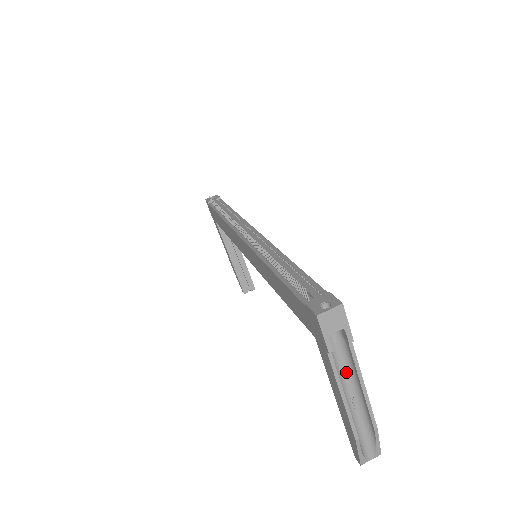
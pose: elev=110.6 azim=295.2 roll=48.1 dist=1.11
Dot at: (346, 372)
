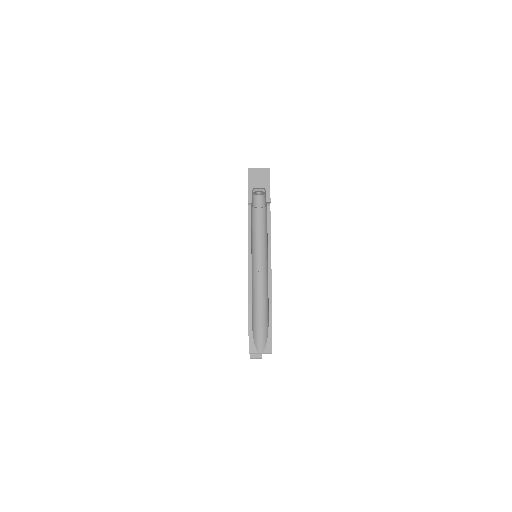
Dot at: (261, 243)
